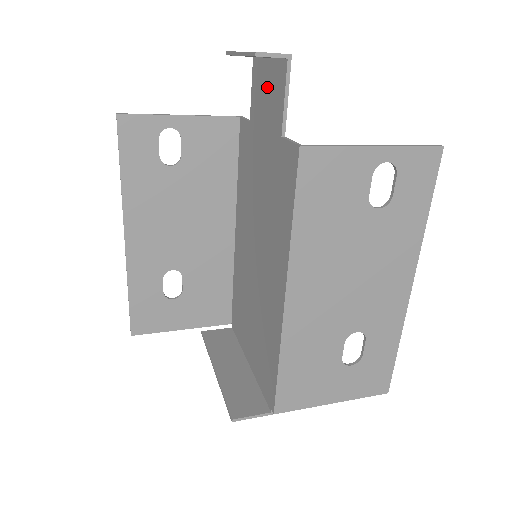
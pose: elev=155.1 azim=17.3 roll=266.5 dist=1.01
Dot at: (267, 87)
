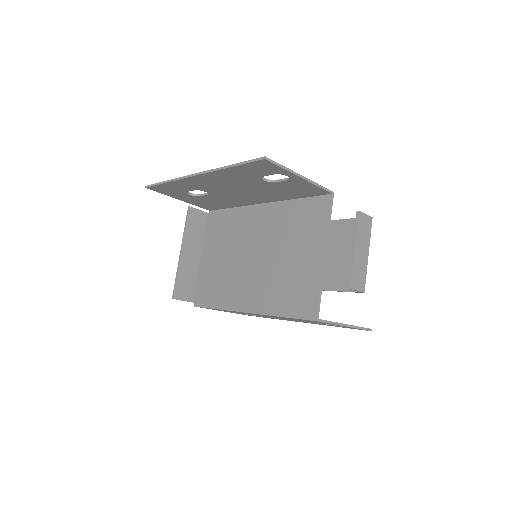
Dot at: (348, 256)
